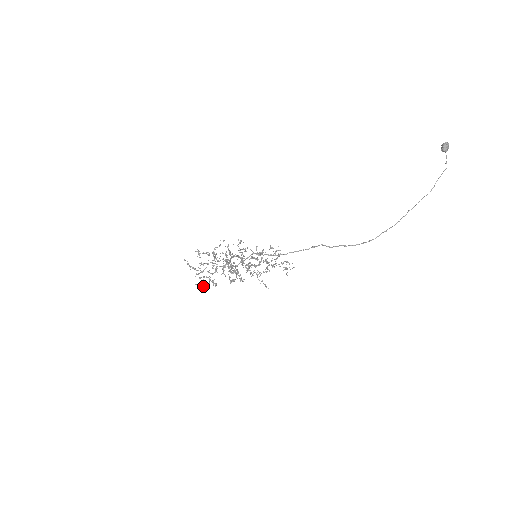
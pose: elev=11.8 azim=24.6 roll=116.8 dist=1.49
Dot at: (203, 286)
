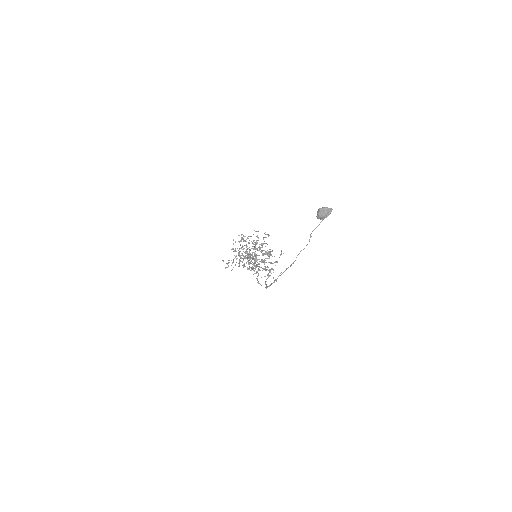
Dot at: (225, 267)
